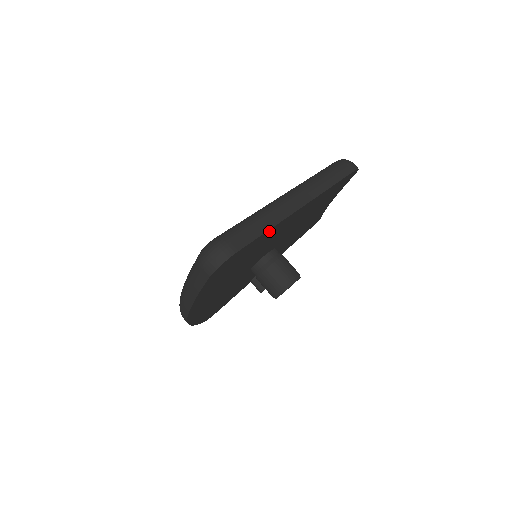
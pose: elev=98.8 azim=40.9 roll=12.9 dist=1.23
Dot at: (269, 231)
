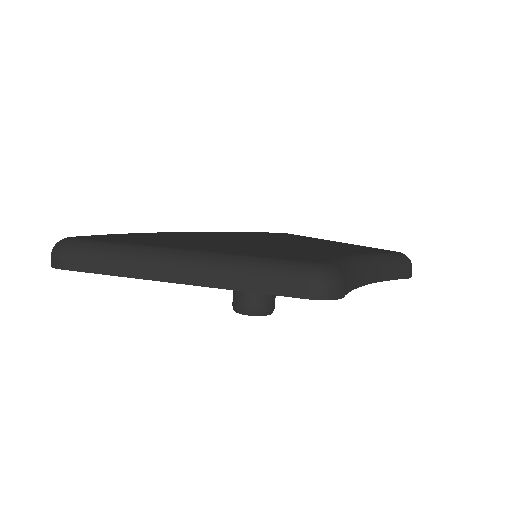
Dot at: (121, 274)
